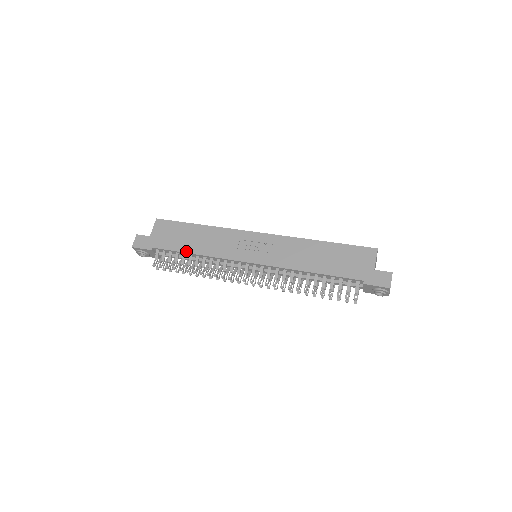
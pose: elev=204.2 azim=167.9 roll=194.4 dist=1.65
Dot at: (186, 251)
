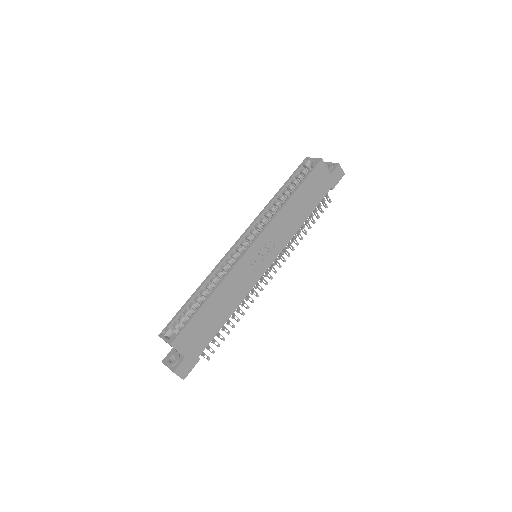
Dot at: (224, 323)
